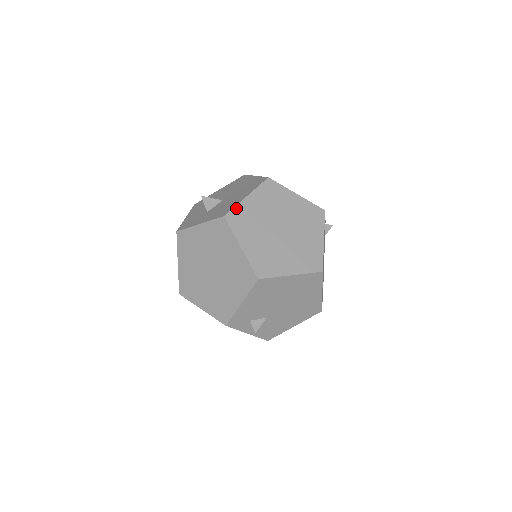
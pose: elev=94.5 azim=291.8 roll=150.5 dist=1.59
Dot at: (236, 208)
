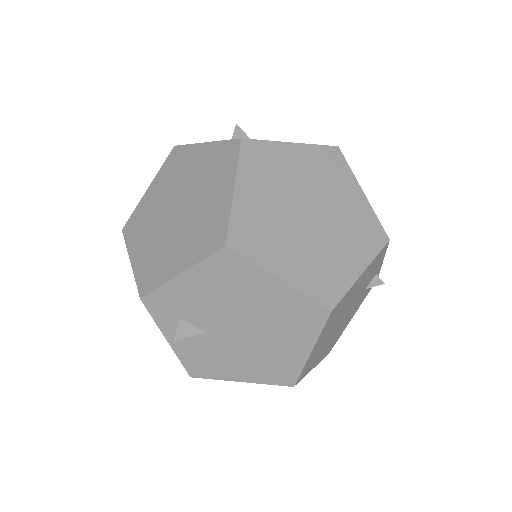
Dot at: (266, 143)
